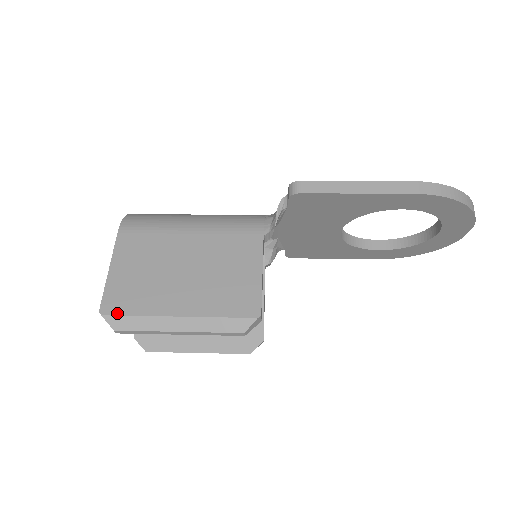
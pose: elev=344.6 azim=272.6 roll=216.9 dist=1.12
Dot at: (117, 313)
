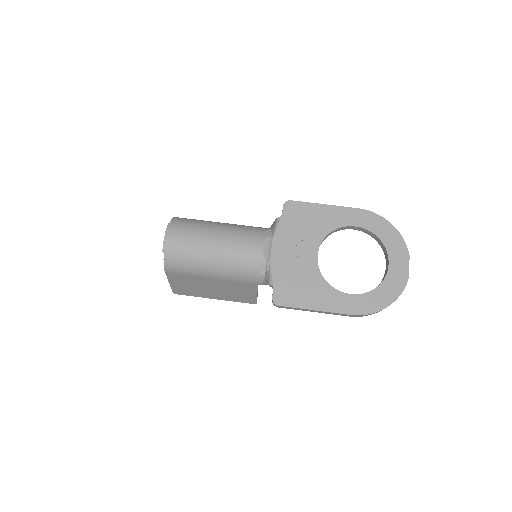
Dot at: occluded
